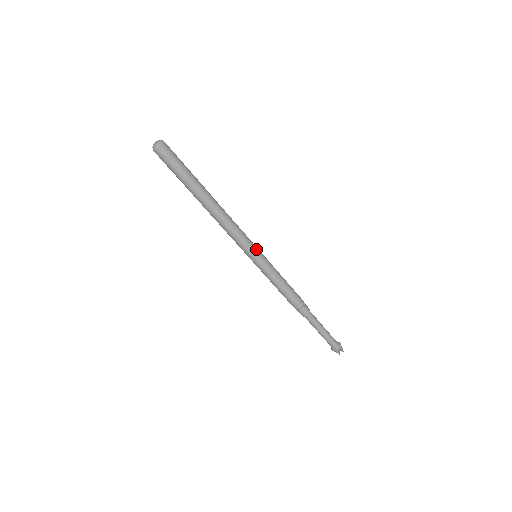
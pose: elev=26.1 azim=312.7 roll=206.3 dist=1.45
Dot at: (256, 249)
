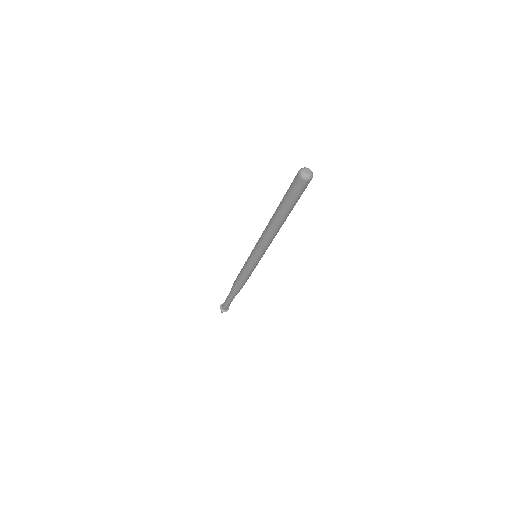
Dot at: occluded
